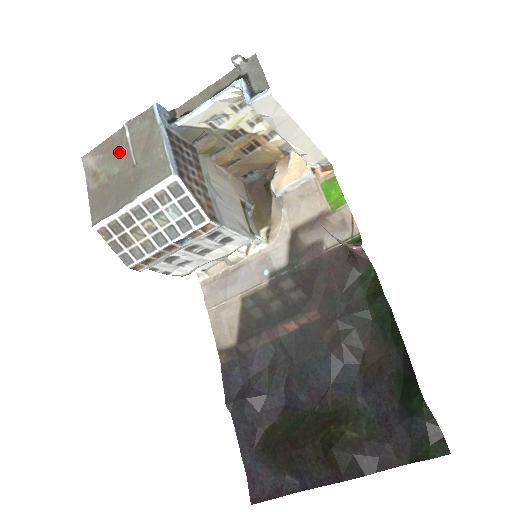
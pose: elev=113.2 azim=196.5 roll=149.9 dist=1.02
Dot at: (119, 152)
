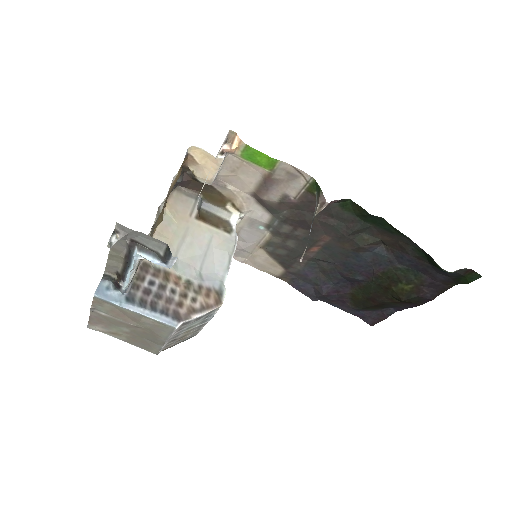
Dot at: (112, 322)
